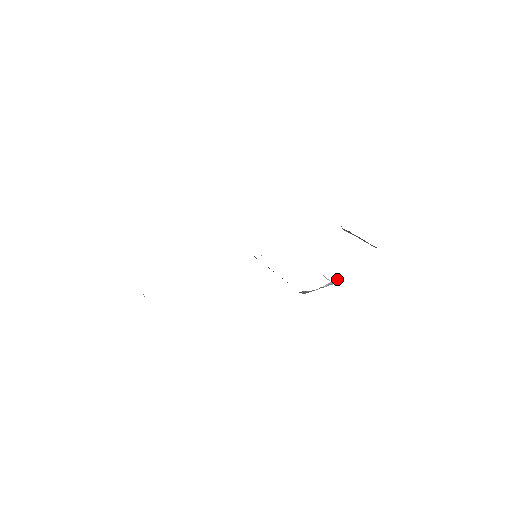
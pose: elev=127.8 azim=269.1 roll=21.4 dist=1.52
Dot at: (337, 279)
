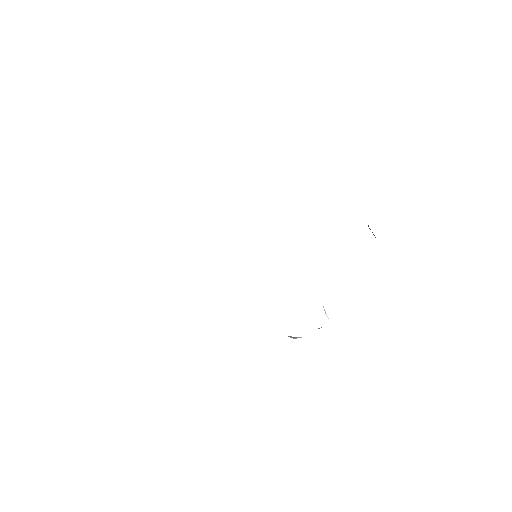
Dot at: occluded
